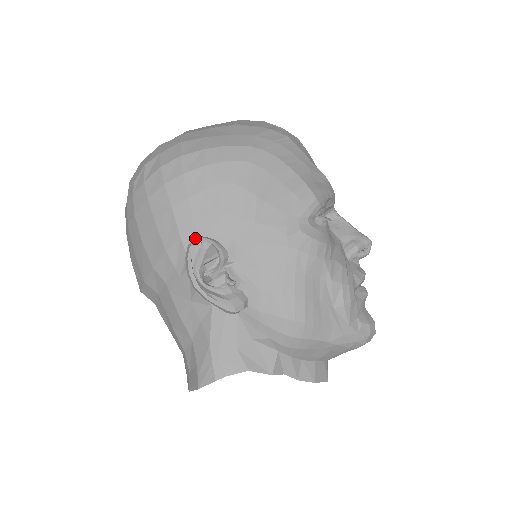
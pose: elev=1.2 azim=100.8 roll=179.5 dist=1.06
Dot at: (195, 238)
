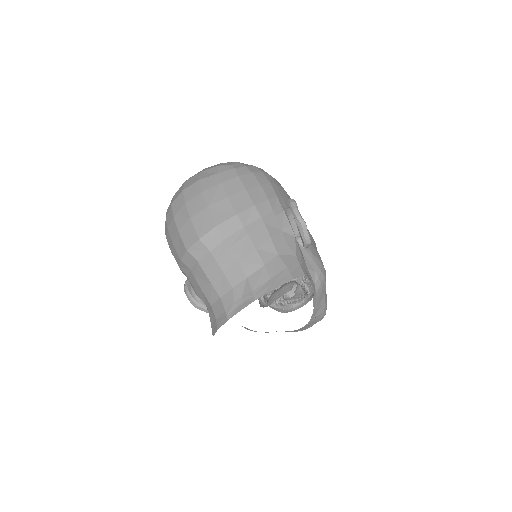
Dot at: (283, 202)
